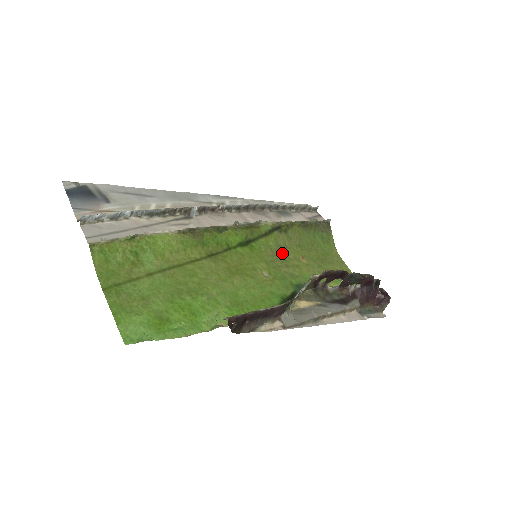
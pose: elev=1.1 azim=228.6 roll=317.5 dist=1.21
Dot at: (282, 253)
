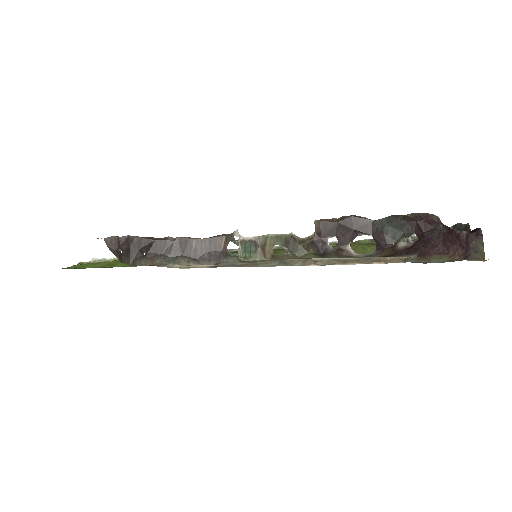
Dot at: occluded
